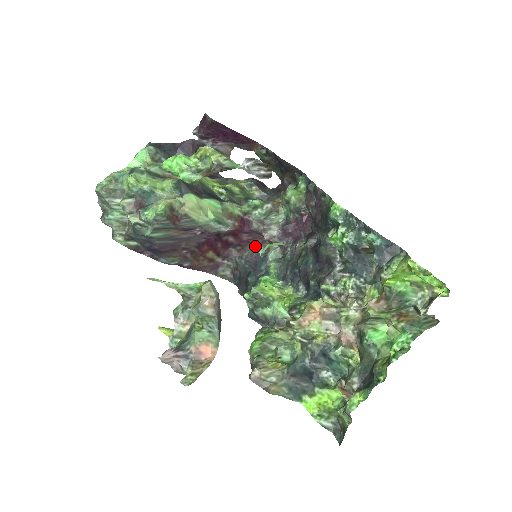
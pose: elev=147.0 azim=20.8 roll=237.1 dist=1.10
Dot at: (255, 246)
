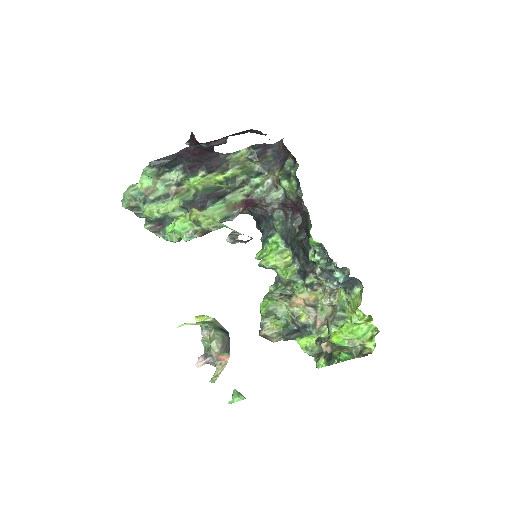
Dot at: occluded
